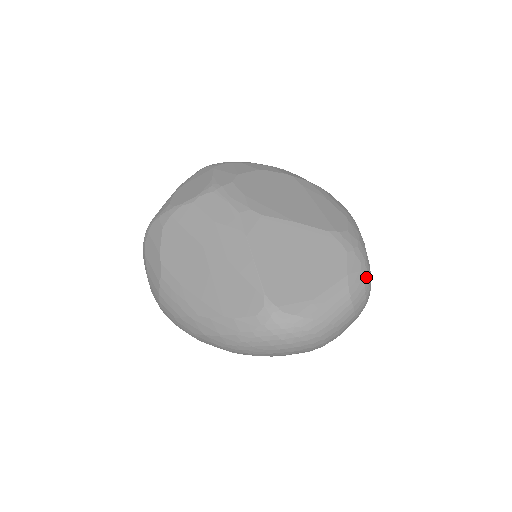
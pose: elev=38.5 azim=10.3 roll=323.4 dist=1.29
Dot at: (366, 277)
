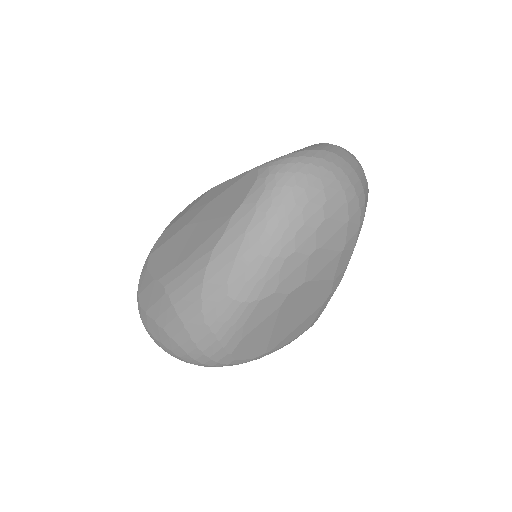
Dot at: occluded
